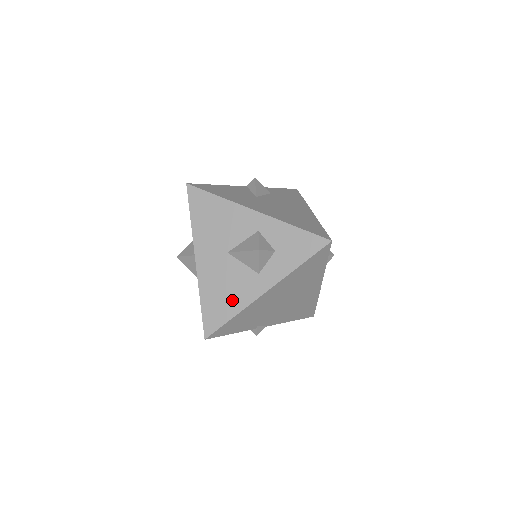
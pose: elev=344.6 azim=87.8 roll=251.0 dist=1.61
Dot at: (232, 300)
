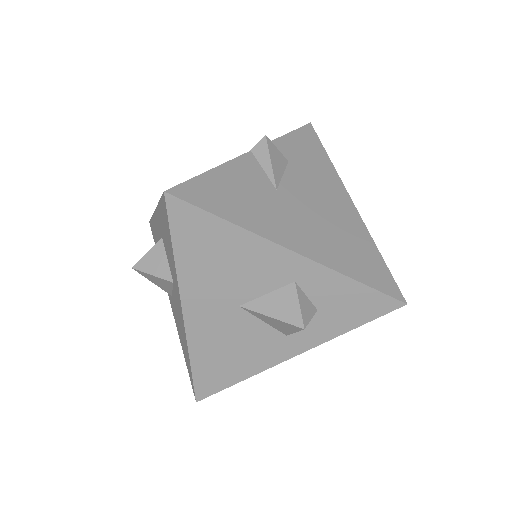
Dot at: (241, 363)
